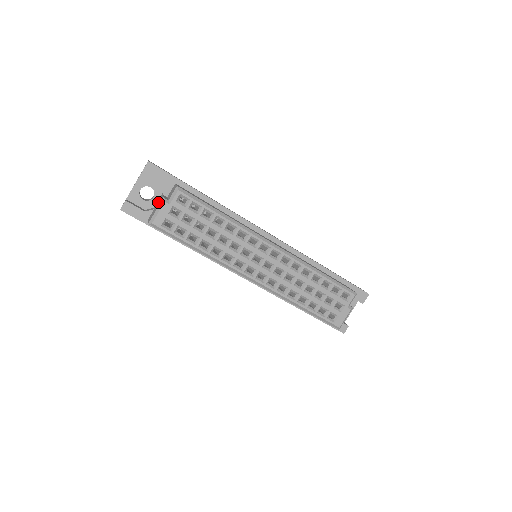
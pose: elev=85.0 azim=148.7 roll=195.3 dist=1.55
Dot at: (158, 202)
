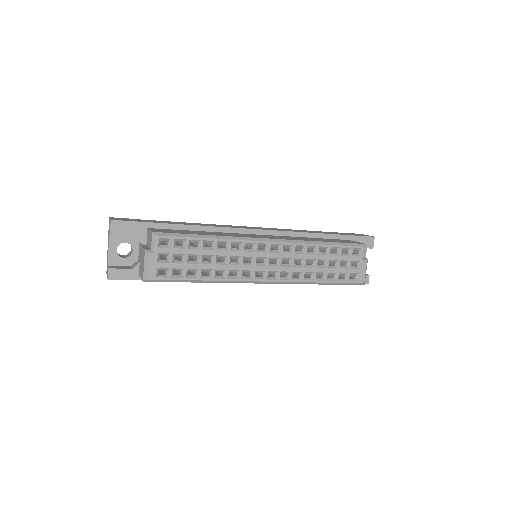
Dot at: (140, 254)
